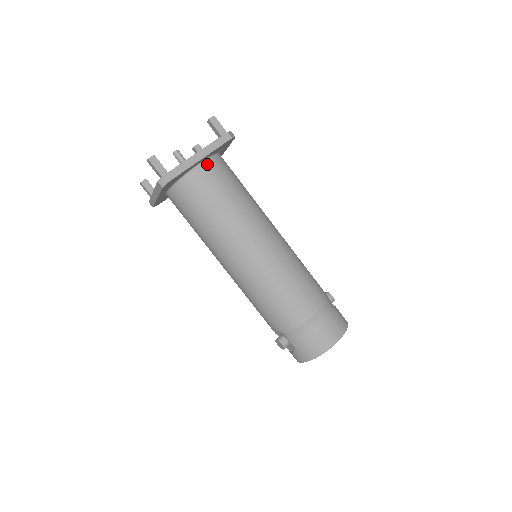
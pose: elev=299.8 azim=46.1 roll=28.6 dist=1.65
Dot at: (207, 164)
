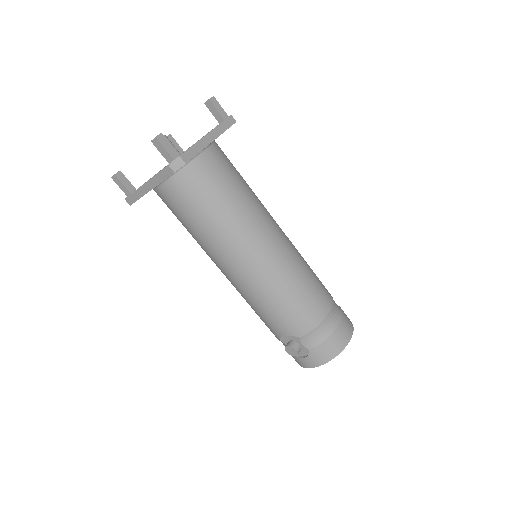
Dot at: (212, 149)
